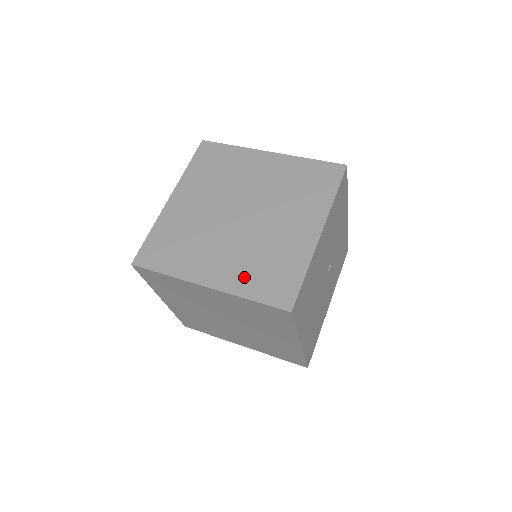
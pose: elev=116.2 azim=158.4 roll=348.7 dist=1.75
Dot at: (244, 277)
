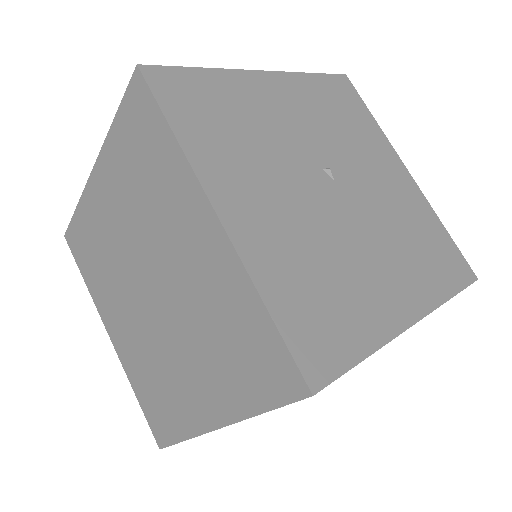
Dot at: (227, 383)
